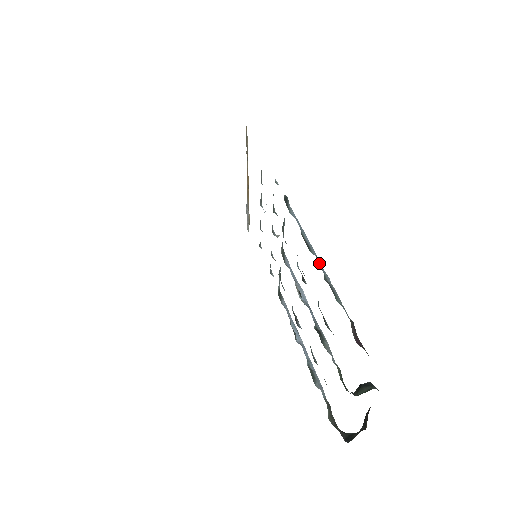
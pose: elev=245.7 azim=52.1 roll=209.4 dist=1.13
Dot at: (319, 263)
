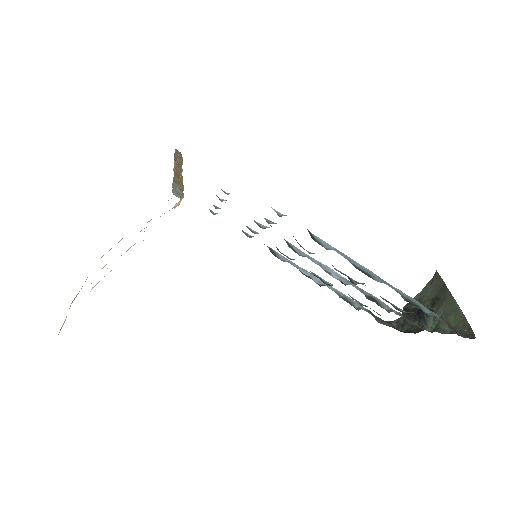
Dot at: (388, 285)
